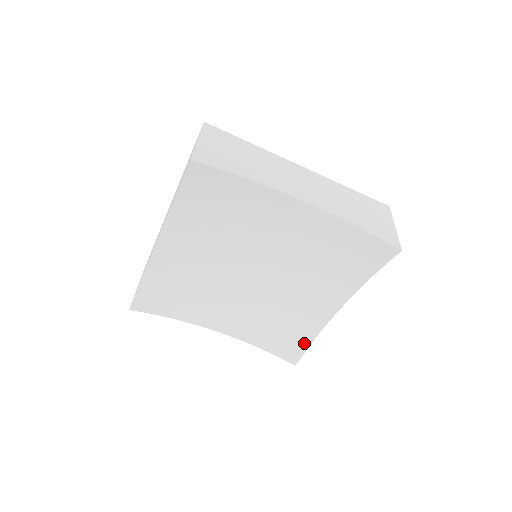
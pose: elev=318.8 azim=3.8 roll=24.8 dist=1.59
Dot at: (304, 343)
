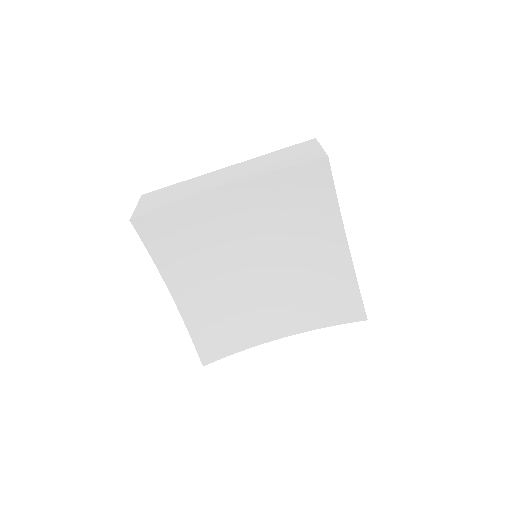
Dot at: (354, 295)
